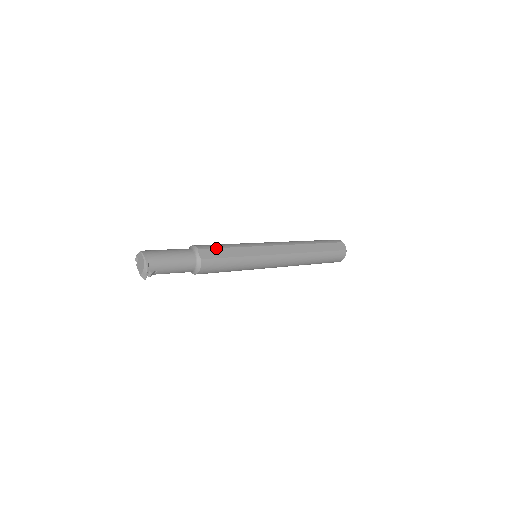
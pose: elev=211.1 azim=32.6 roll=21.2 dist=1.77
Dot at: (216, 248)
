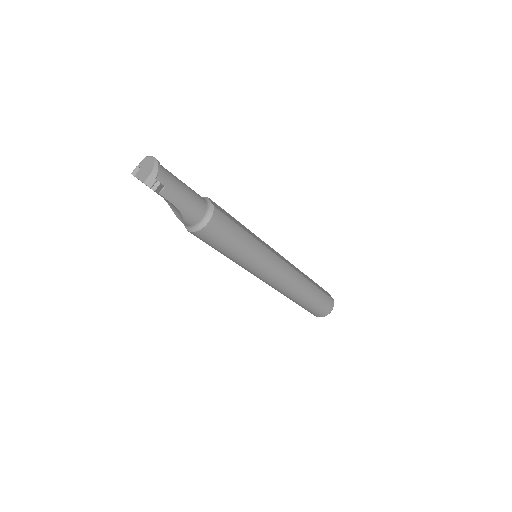
Dot at: occluded
